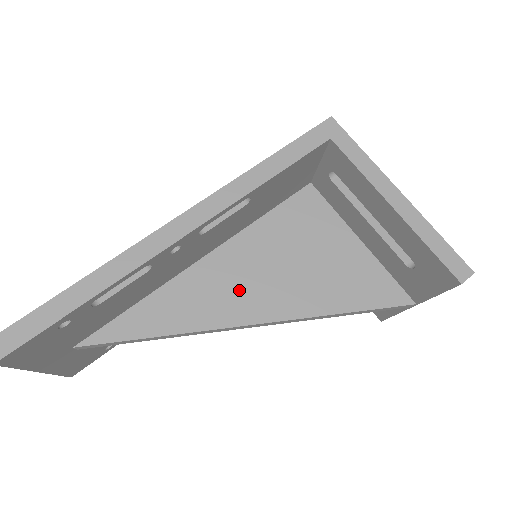
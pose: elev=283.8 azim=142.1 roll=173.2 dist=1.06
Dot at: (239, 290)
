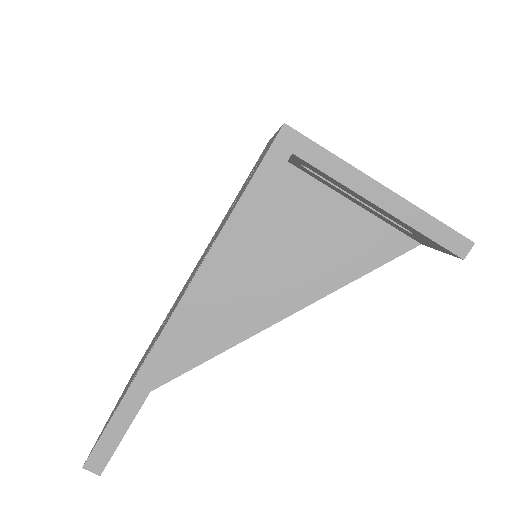
Dot at: (254, 298)
